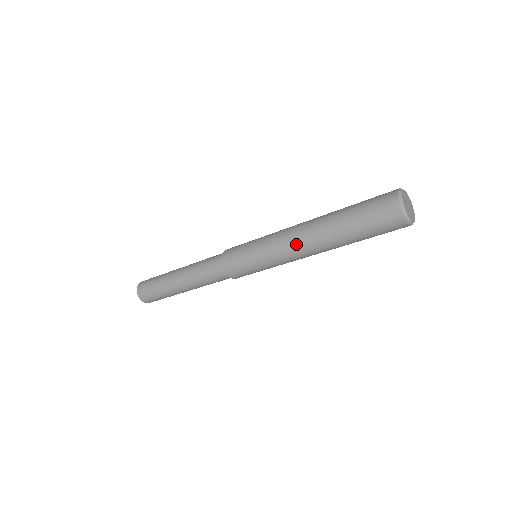
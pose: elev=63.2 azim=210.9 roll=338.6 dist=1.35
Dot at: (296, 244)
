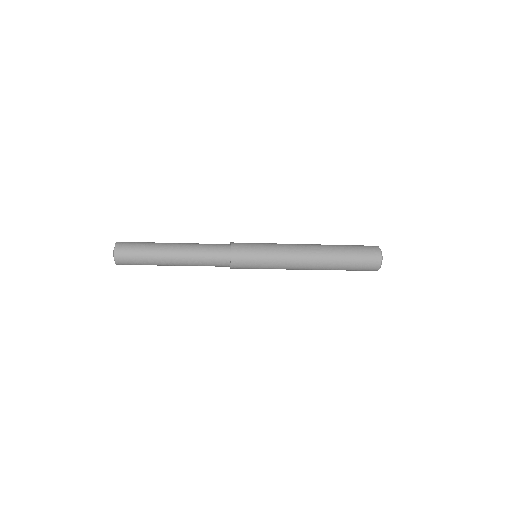
Dot at: (302, 266)
